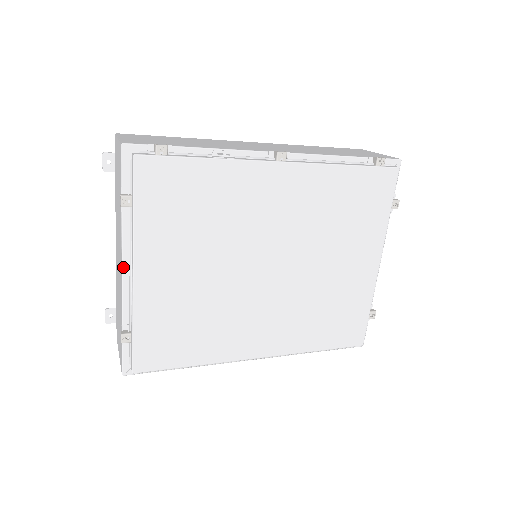
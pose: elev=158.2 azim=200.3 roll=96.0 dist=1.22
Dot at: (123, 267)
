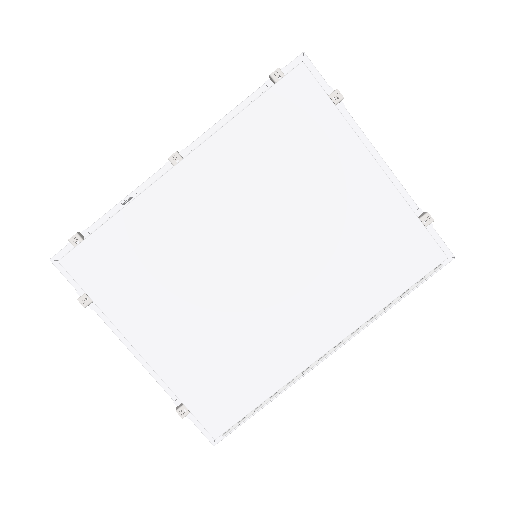
Dot at: (133, 353)
